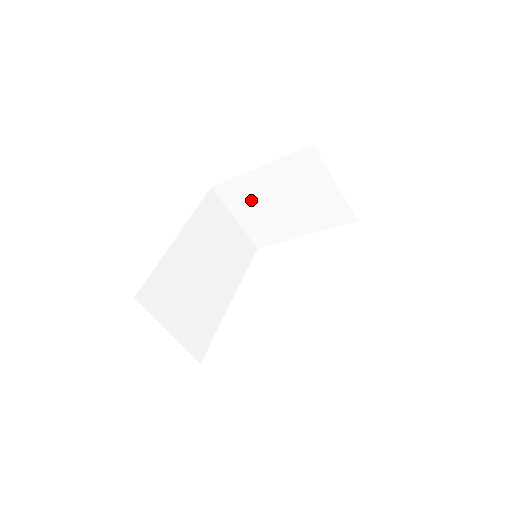
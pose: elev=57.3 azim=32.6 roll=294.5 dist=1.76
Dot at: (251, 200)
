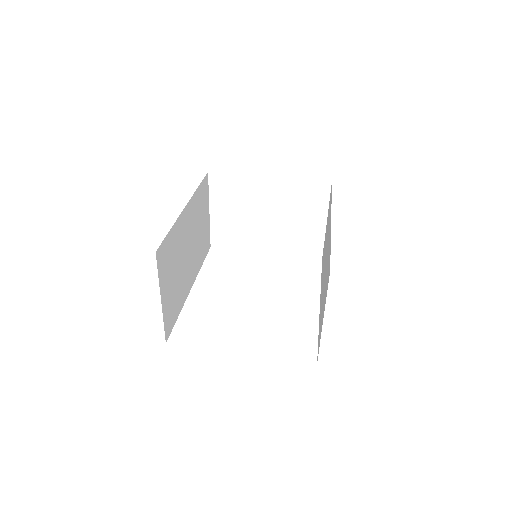
Dot at: (240, 201)
